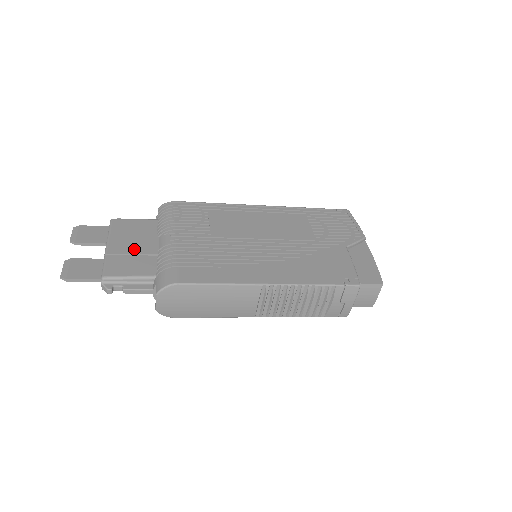
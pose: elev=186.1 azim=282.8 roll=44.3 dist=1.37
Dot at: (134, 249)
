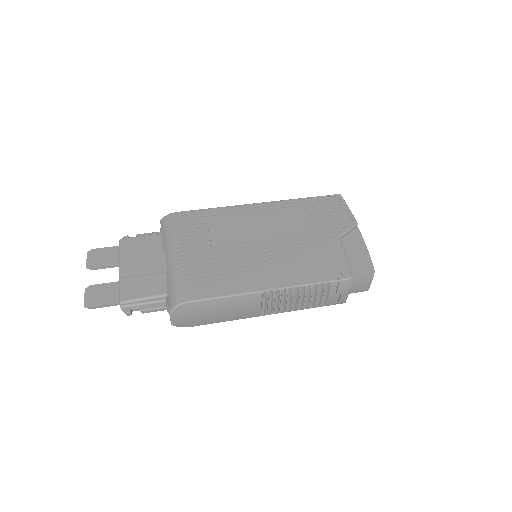
Dot at: (144, 269)
